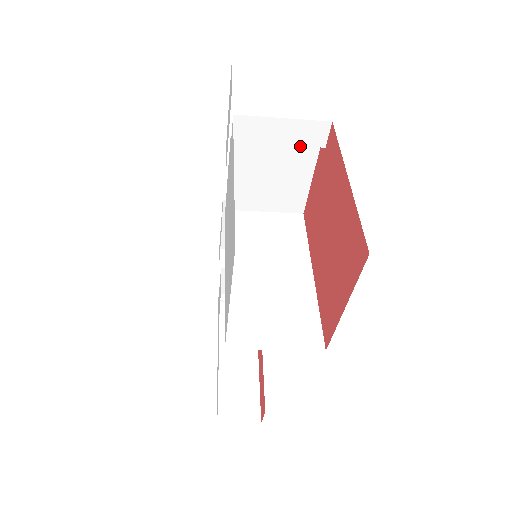
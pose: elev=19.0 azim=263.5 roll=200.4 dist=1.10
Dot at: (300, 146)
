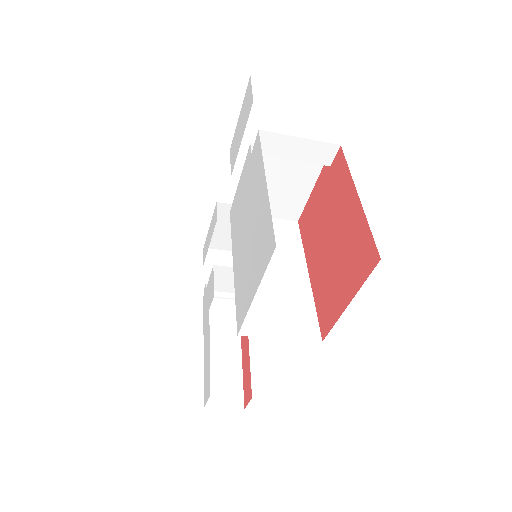
Dot at: (307, 162)
